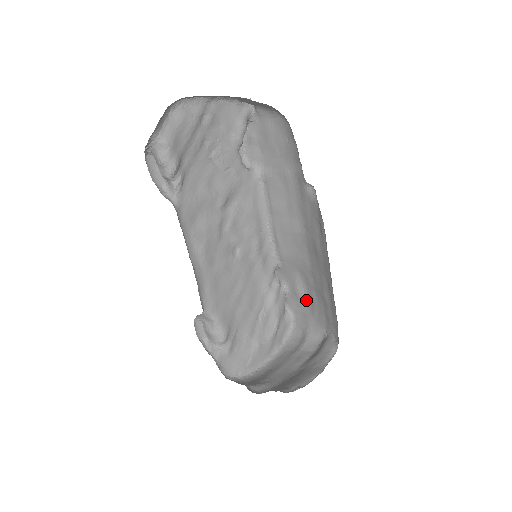
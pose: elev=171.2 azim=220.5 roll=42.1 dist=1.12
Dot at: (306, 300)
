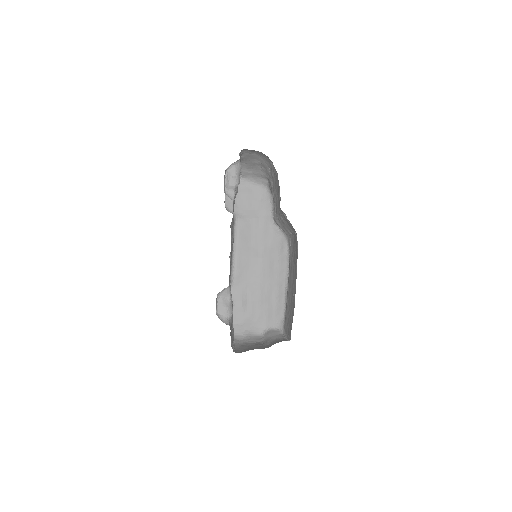
Dot at: (247, 310)
